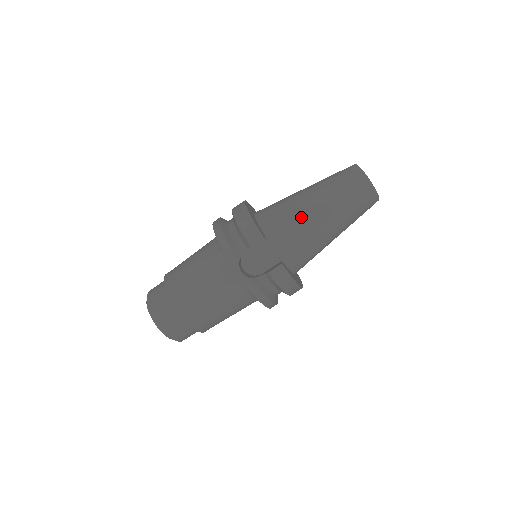
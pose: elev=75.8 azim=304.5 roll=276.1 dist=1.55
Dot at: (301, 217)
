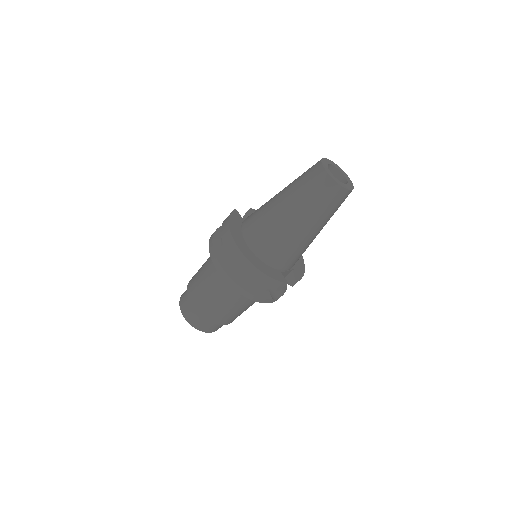
Dot at: (302, 245)
